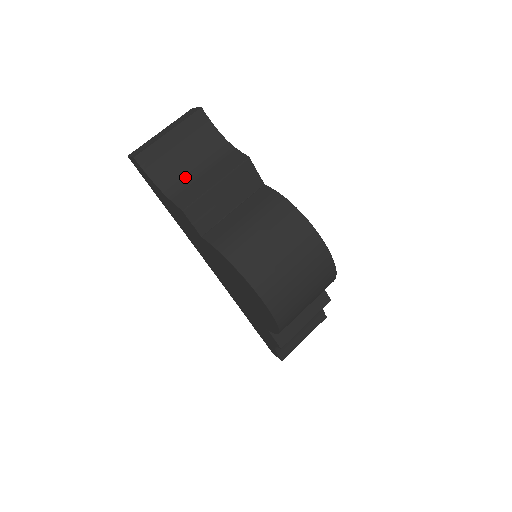
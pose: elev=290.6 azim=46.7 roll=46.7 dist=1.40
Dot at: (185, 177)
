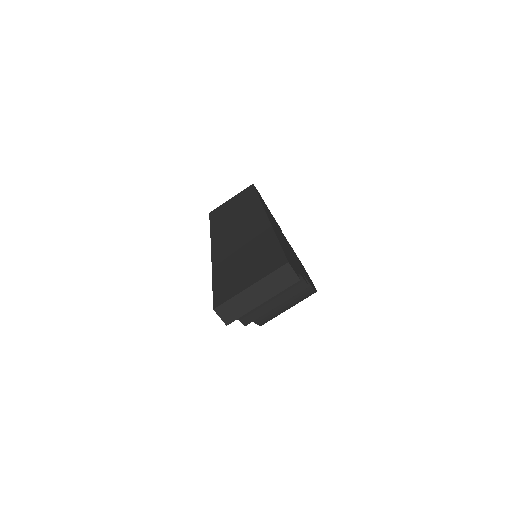
Dot at: occluded
